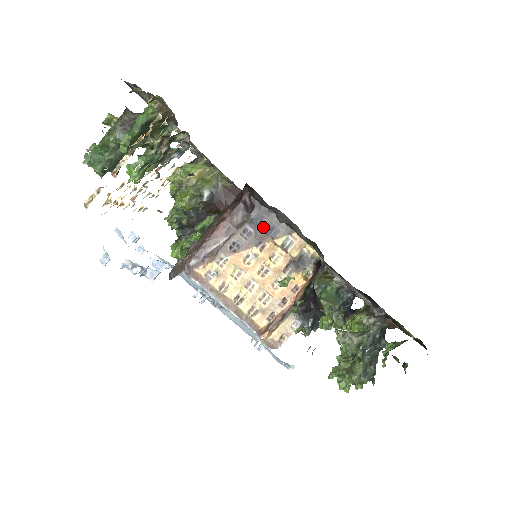
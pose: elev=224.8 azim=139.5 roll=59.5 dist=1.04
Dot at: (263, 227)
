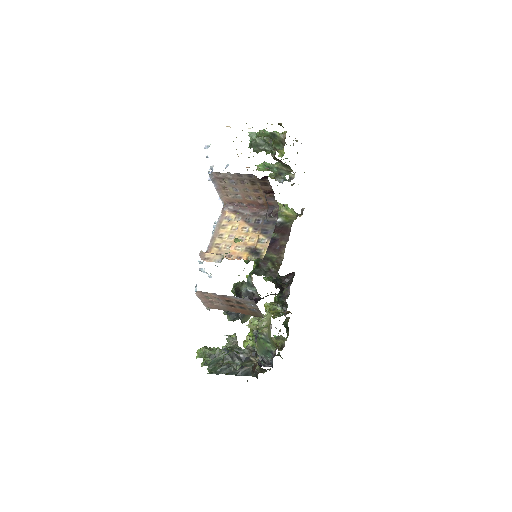
Dot at: (265, 226)
